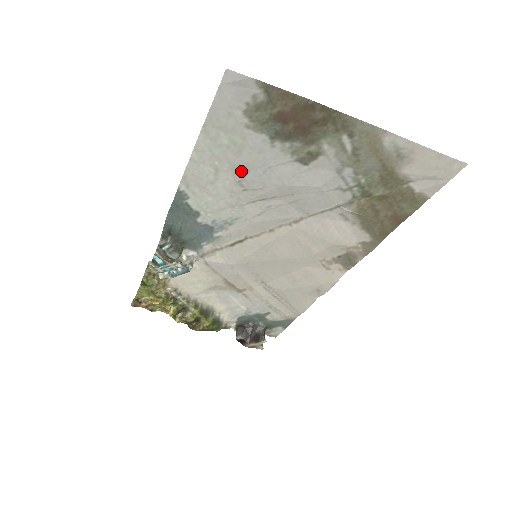
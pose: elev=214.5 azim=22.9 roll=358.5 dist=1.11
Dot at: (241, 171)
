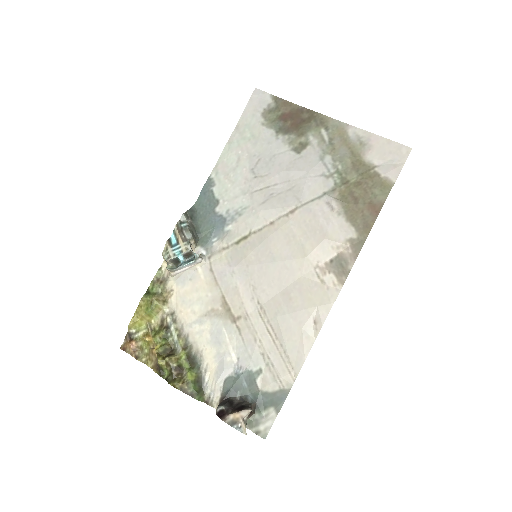
Dot at: (255, 160)
